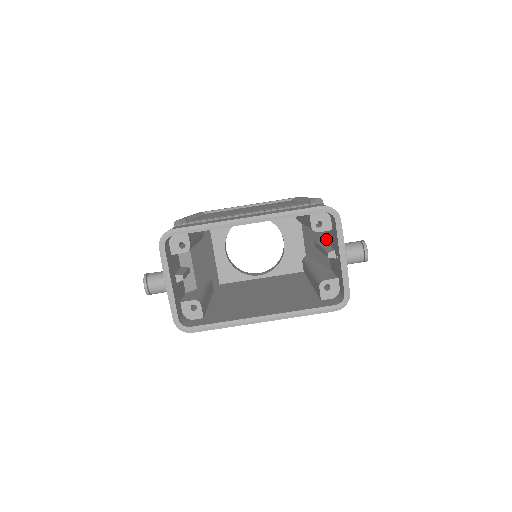
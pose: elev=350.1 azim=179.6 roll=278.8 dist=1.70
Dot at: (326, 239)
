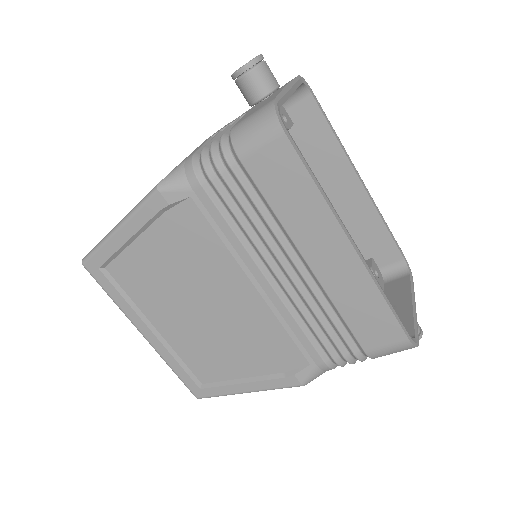
Dot at: occluded
